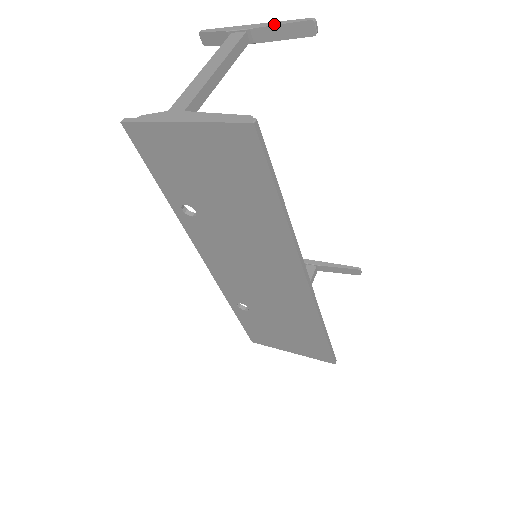
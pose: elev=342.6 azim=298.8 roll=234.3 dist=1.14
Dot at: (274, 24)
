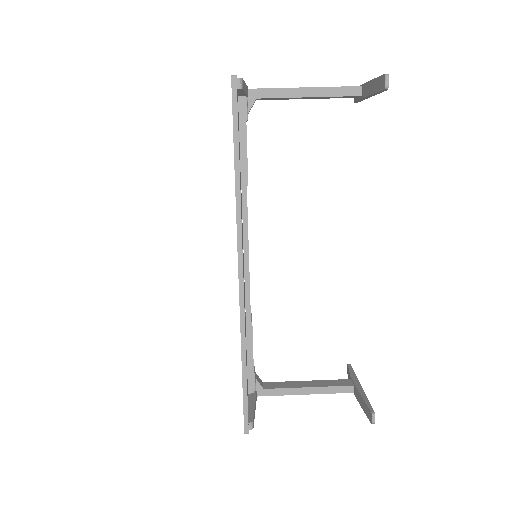
Dot at: (373, 80)
